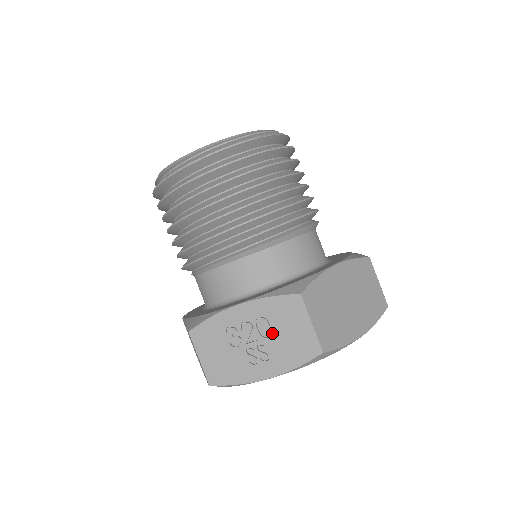
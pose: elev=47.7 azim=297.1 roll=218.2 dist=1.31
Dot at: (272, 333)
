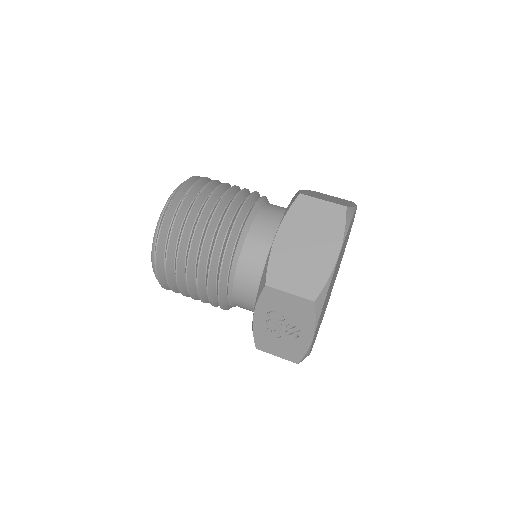
Dot at: (283, 315)
